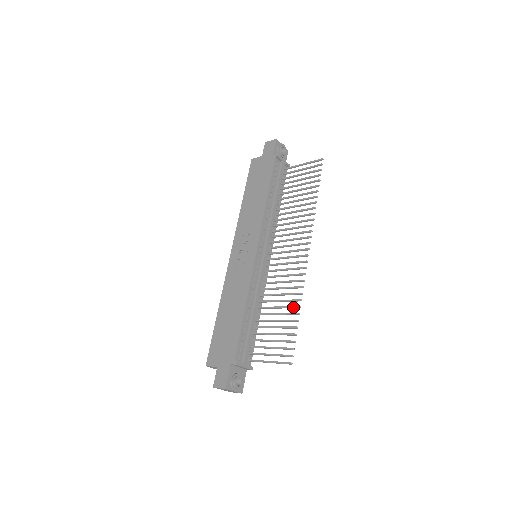
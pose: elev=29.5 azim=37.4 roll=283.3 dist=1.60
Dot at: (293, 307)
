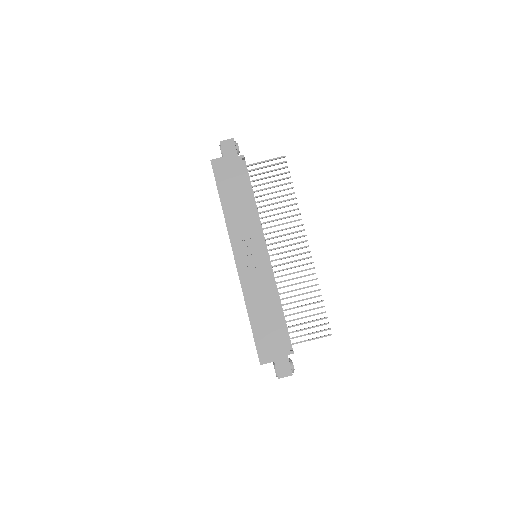
Dot at: occluded
